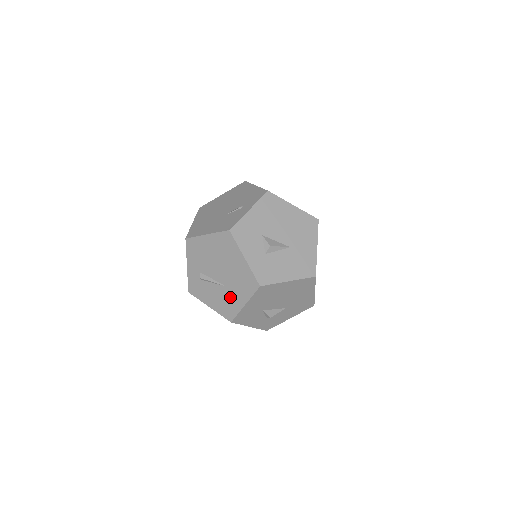
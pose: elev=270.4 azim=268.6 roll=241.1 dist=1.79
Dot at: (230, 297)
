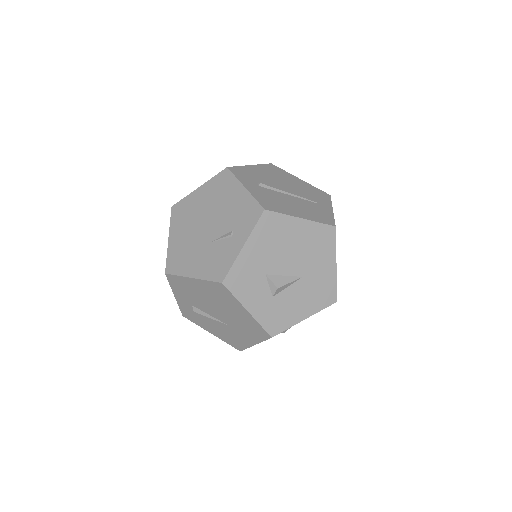
Dot at: (235, 334)
